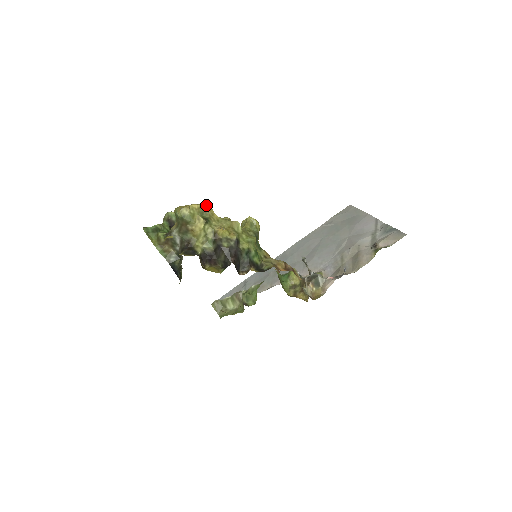
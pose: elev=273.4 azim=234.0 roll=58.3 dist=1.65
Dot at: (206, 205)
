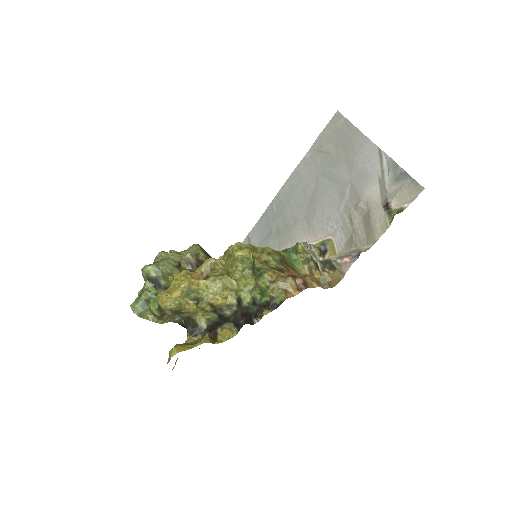
Dot at: (187, 283)
